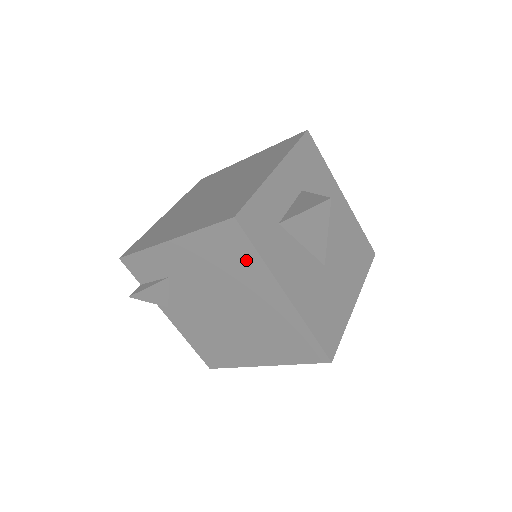
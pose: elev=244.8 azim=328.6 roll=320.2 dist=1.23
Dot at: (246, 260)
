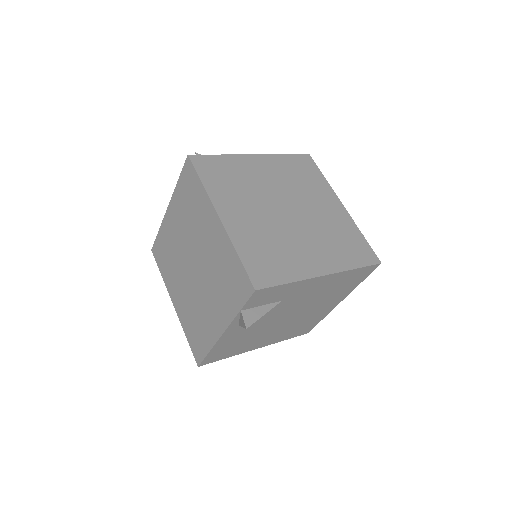
Dot at: (351, 285)
